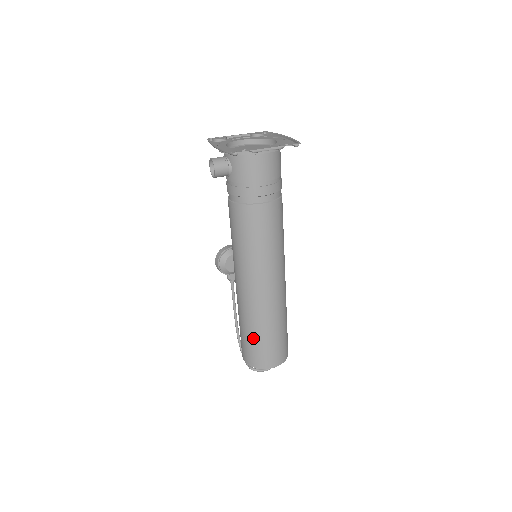
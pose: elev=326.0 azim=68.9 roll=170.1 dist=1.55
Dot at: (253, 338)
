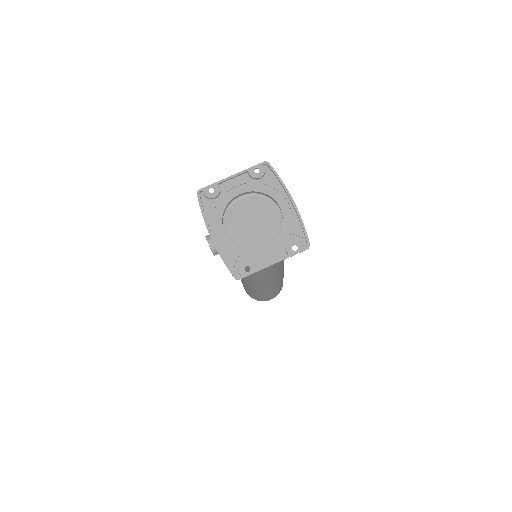
Dot at: (254, 295)
